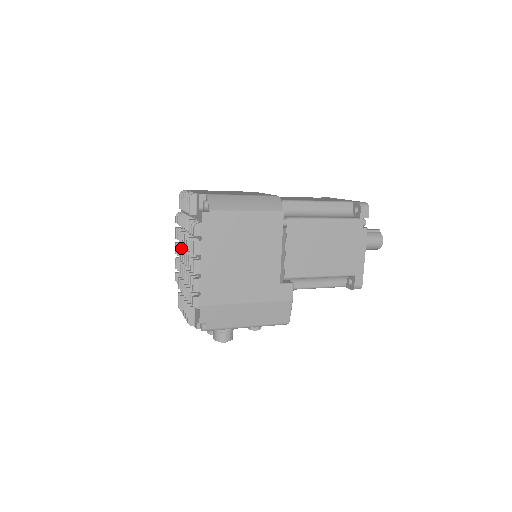
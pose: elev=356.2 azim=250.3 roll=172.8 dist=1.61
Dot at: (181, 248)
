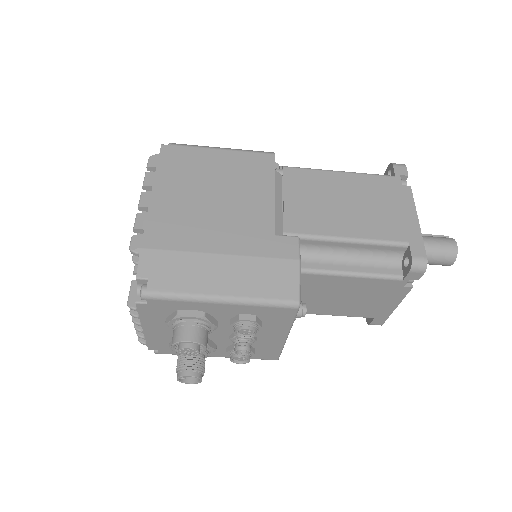
Dot at: occluded
